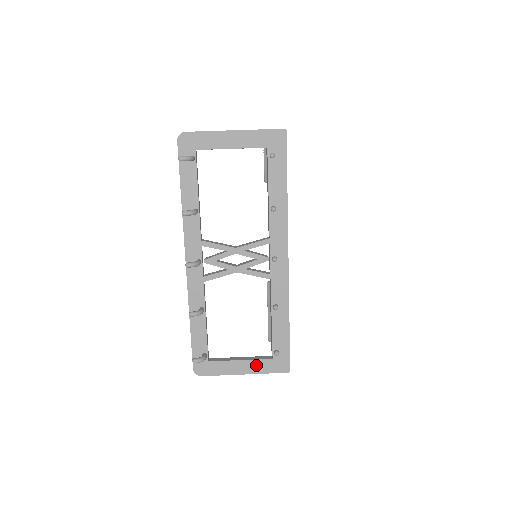
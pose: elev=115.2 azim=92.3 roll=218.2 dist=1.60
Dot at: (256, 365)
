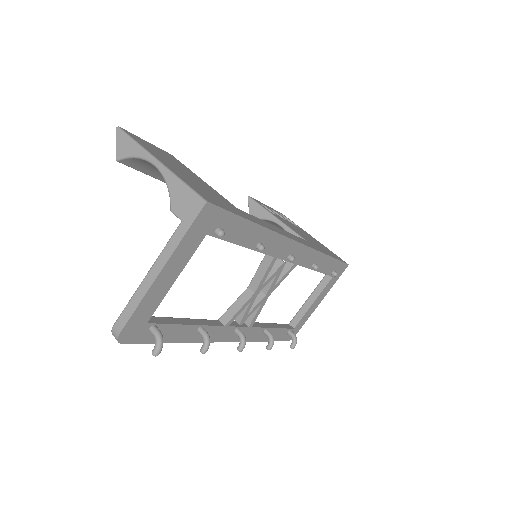
Dot at: (325, 291)
